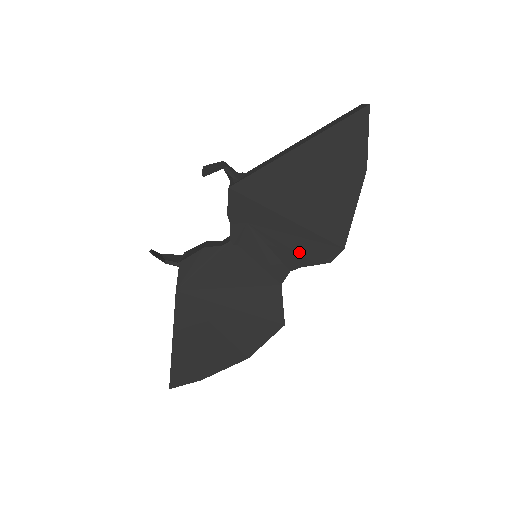
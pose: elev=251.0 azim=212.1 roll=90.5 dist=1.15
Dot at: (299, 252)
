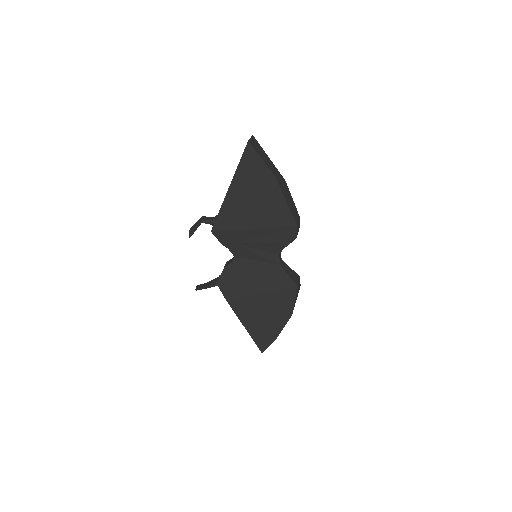
Dot at: (274, 242)
